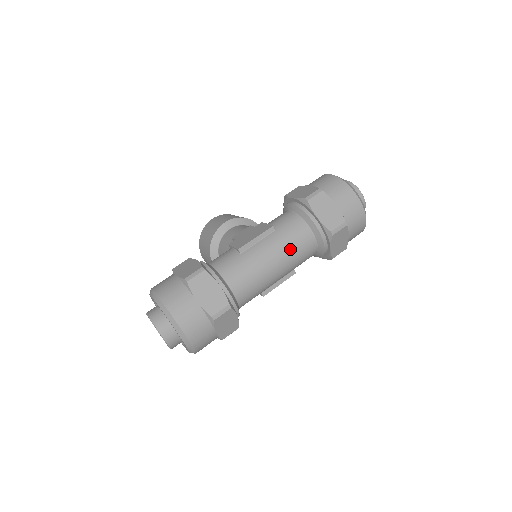
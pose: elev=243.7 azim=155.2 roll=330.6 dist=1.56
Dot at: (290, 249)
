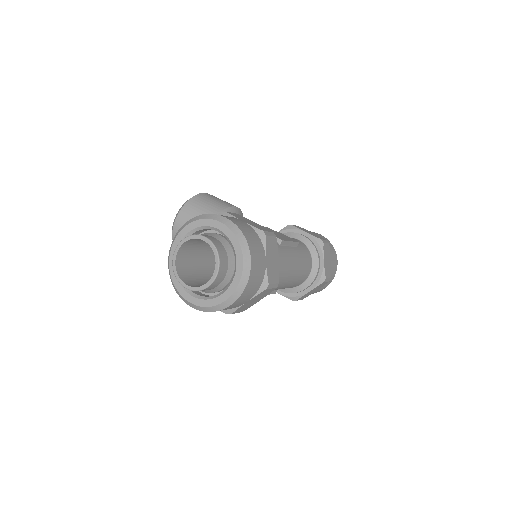
Dot at: (301, 270)
